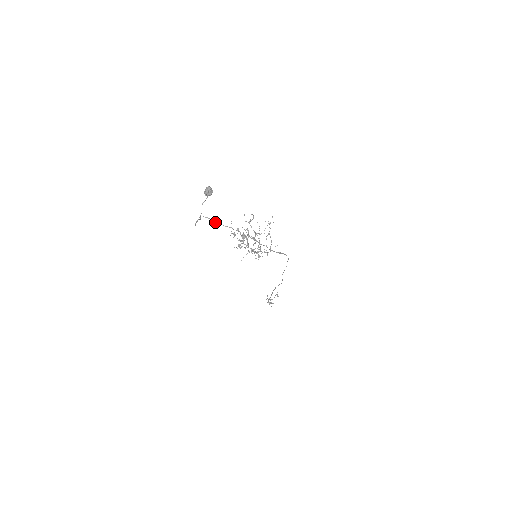
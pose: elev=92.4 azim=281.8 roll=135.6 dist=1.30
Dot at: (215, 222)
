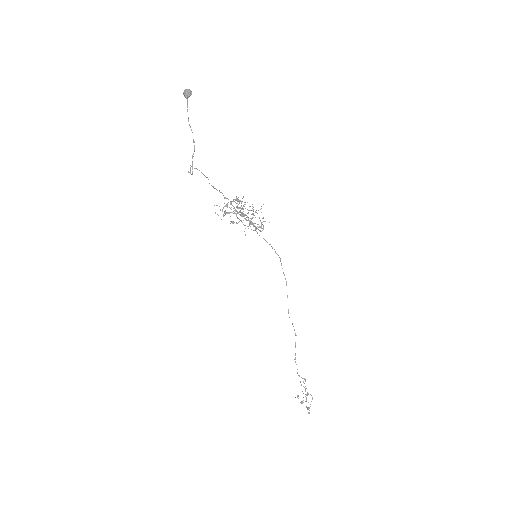
Dot at: occluded
